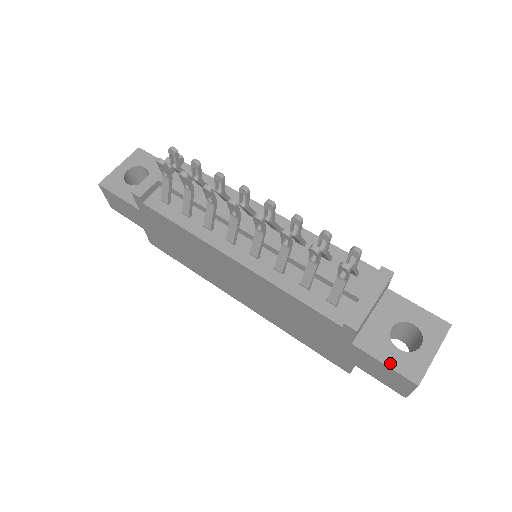
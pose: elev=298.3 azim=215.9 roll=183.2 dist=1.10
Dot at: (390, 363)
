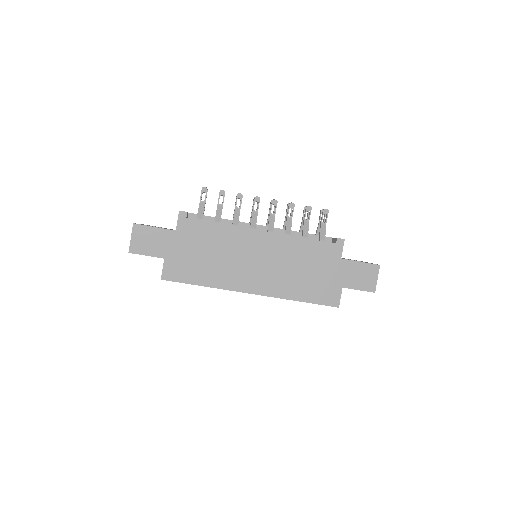
Dot at: (362, 262)
